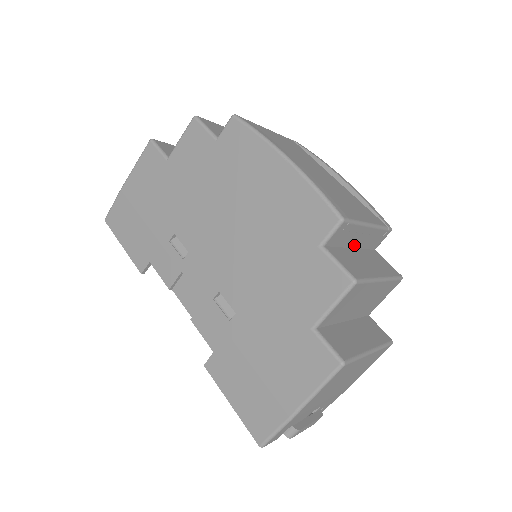
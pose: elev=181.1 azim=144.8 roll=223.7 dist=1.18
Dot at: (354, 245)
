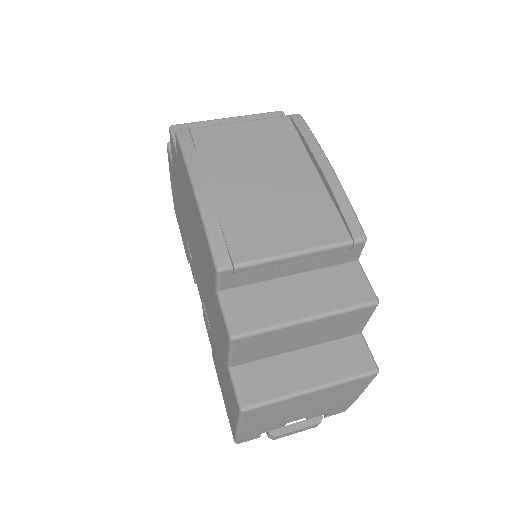
Dot at: (290, 272)
